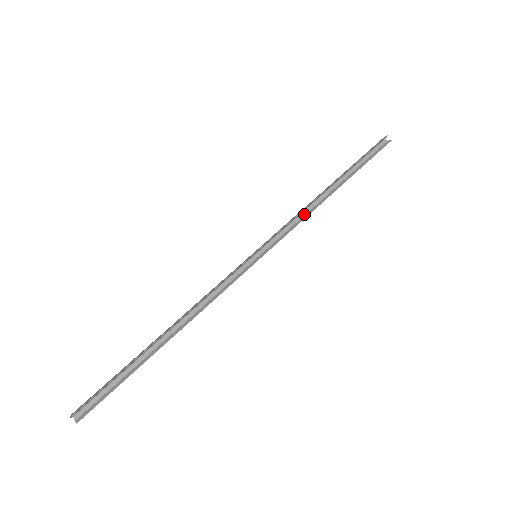
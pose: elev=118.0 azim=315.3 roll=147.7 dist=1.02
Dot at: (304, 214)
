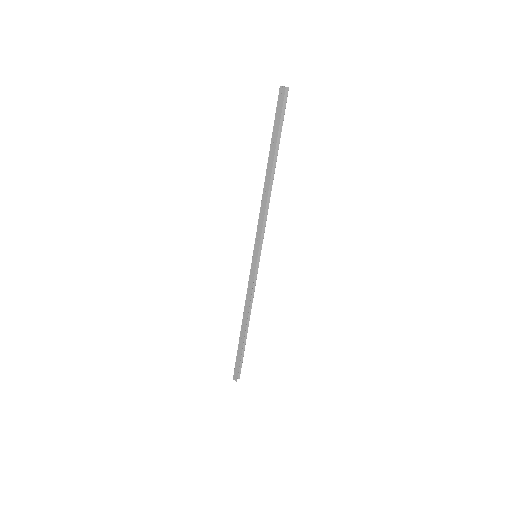
Dot at: (263, 205)
